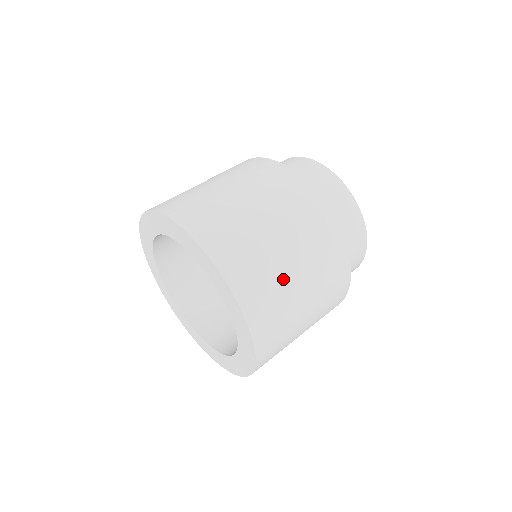
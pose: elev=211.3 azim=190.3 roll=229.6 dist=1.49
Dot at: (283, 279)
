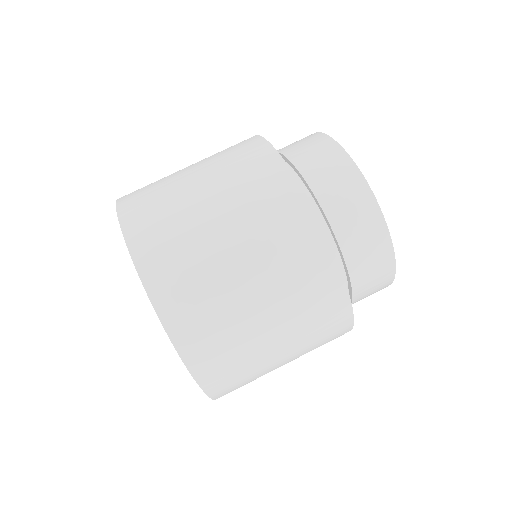
Dot at: (207, 251)
